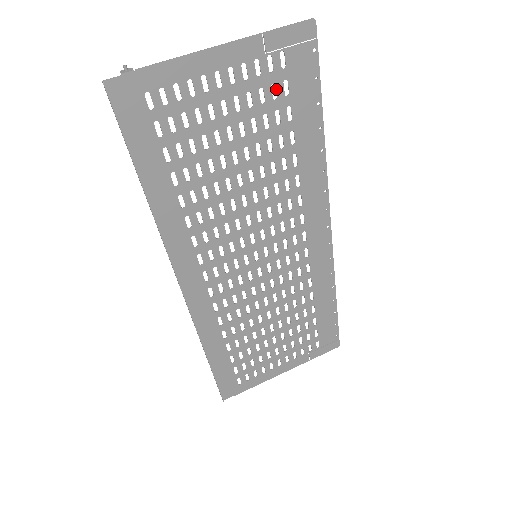
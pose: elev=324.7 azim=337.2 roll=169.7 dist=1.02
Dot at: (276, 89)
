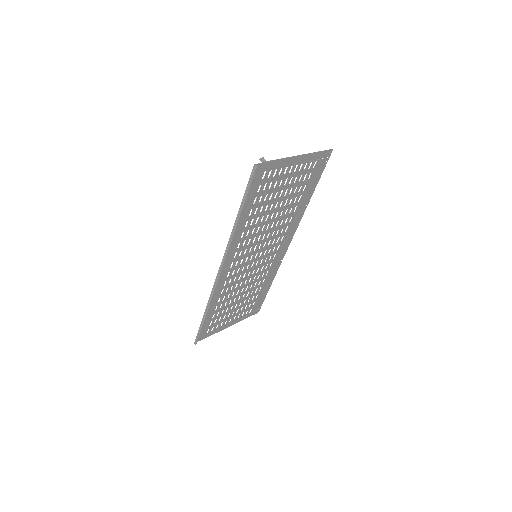
Dot at: (306, 176)
